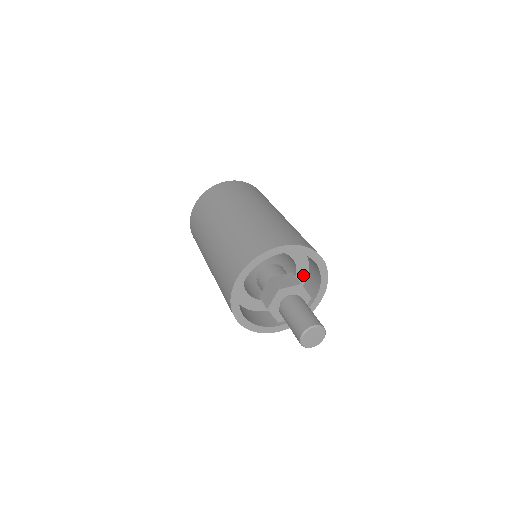
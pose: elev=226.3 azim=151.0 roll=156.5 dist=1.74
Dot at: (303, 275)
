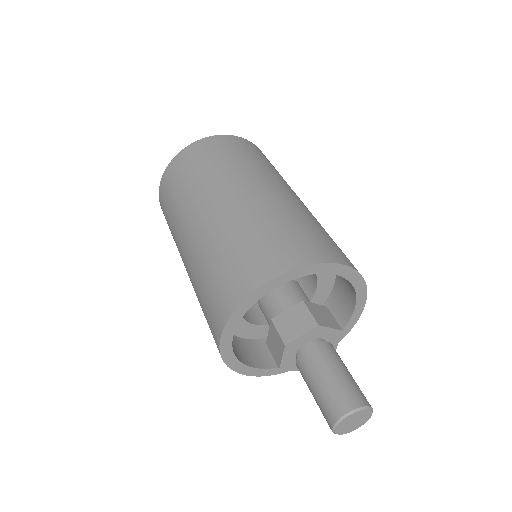
Dot at: (329, 274)
